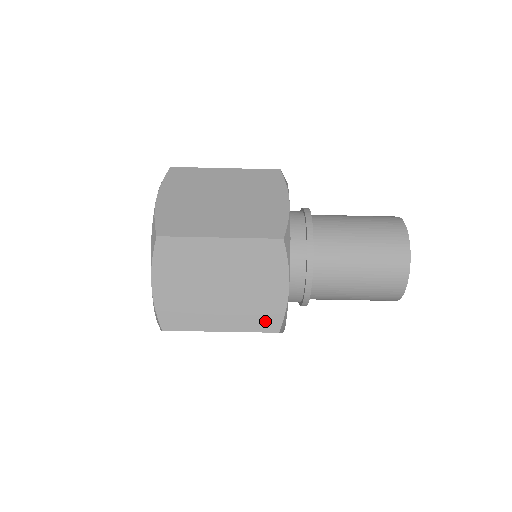
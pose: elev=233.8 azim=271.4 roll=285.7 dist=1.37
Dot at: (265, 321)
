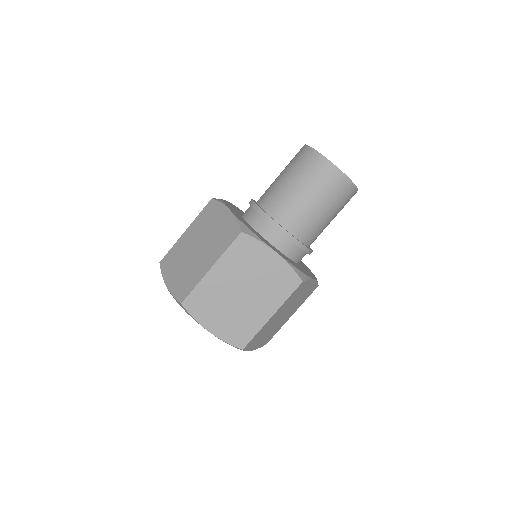
Dot at: (287, 284)
